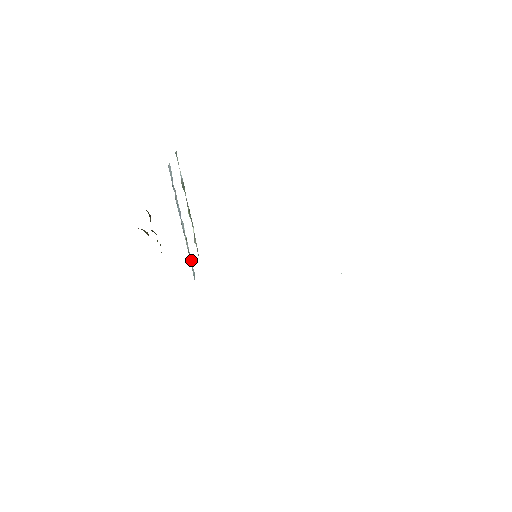
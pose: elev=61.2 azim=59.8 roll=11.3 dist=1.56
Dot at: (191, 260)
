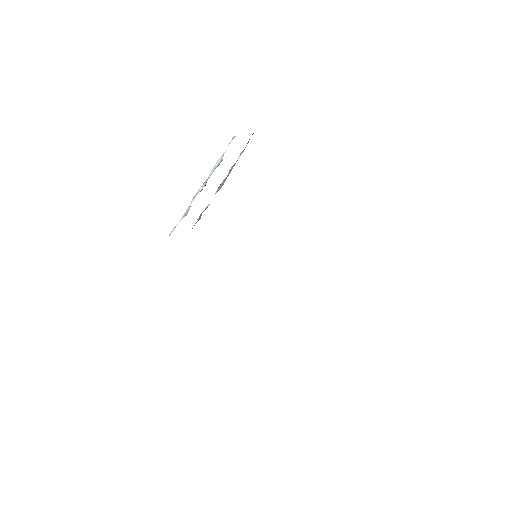
Dot at: occluded
